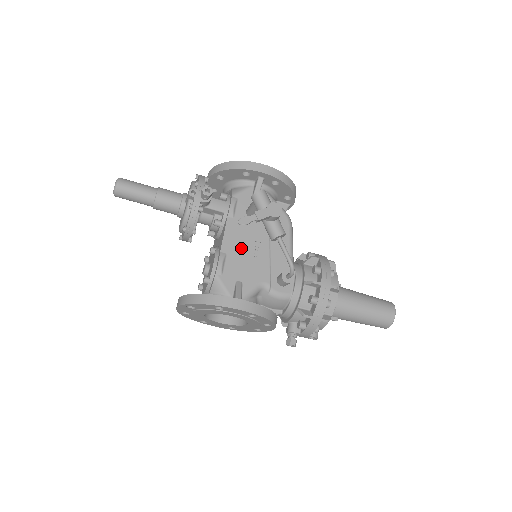
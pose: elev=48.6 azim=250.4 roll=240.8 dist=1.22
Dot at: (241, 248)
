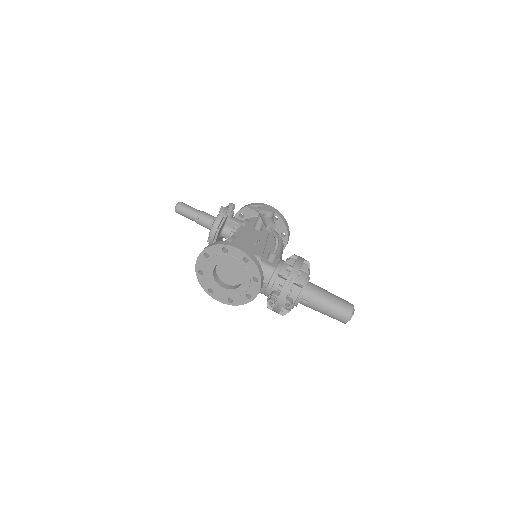
Dot at: (246, 238)
